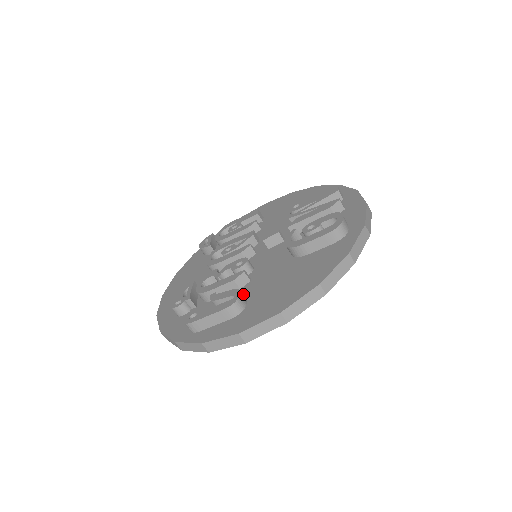
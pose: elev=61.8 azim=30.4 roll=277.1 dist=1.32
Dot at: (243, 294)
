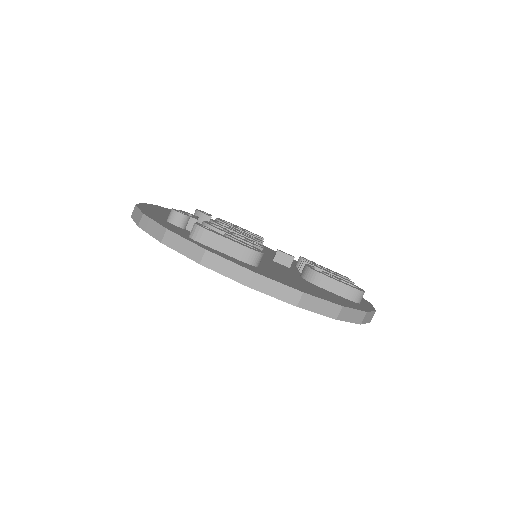
Dot at: occluded
